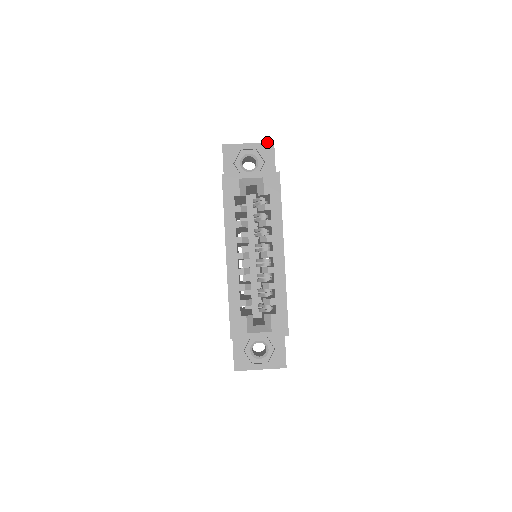
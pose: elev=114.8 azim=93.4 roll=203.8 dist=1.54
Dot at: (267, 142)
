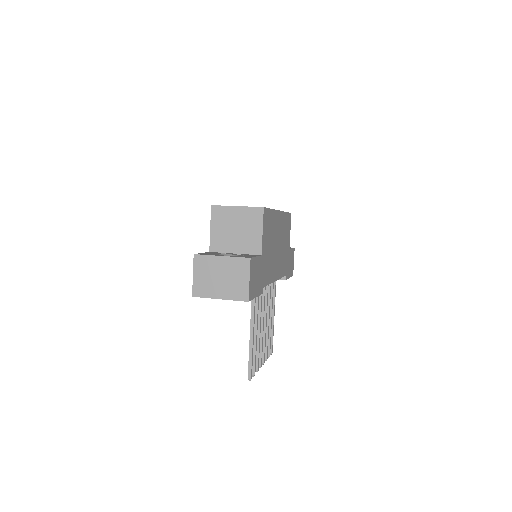
Dot at: occluded
